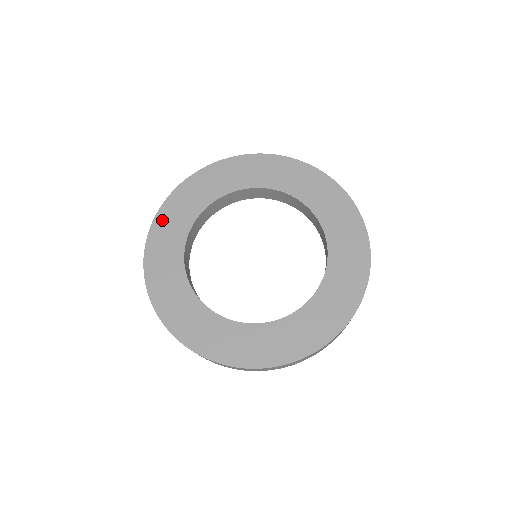
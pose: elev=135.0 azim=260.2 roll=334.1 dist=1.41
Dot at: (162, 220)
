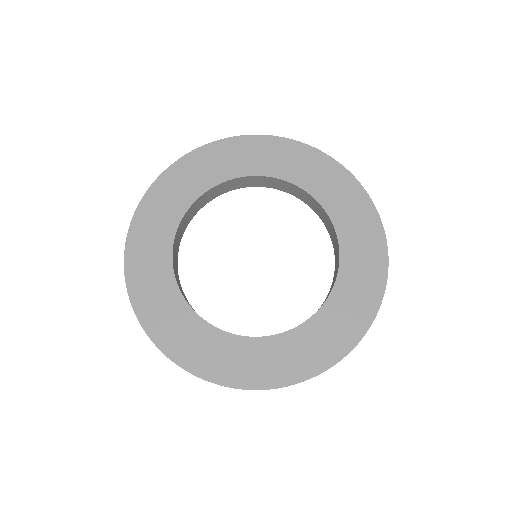
Dot at: (160, 189)
